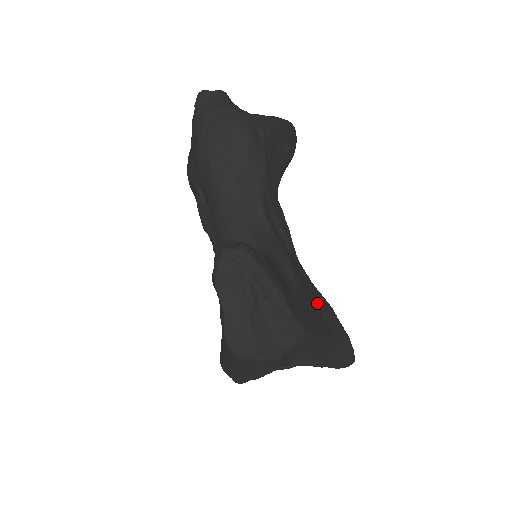
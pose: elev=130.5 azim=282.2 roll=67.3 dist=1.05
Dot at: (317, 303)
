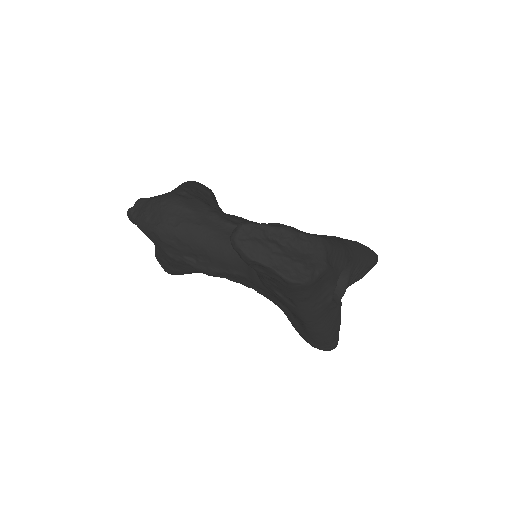
Dot at: occluded
